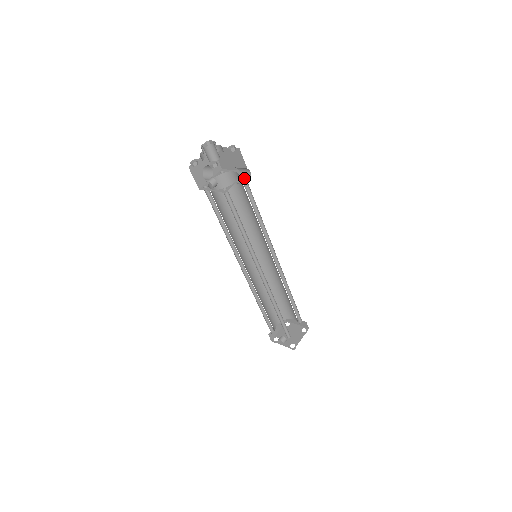
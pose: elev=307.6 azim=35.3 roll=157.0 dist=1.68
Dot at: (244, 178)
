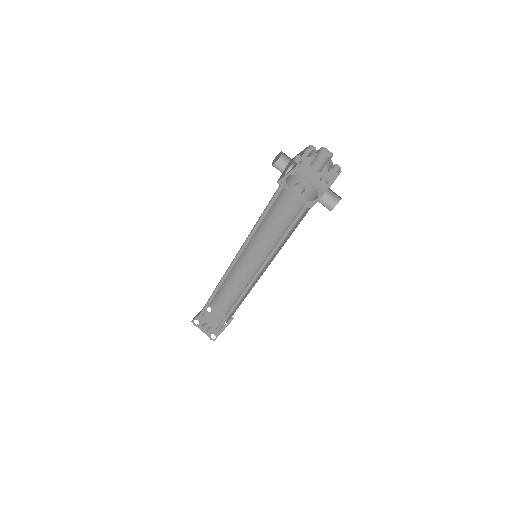
Dot at: (327, 201)
